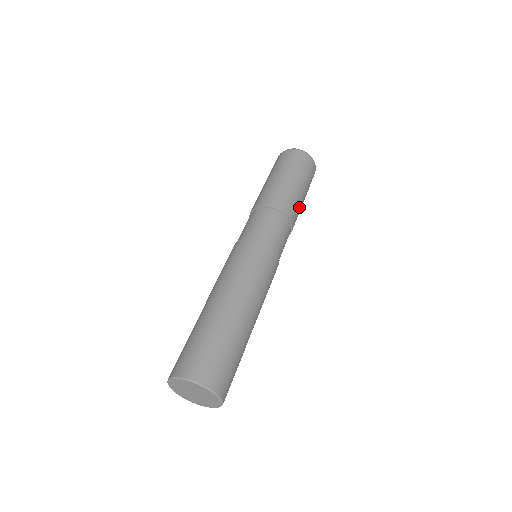
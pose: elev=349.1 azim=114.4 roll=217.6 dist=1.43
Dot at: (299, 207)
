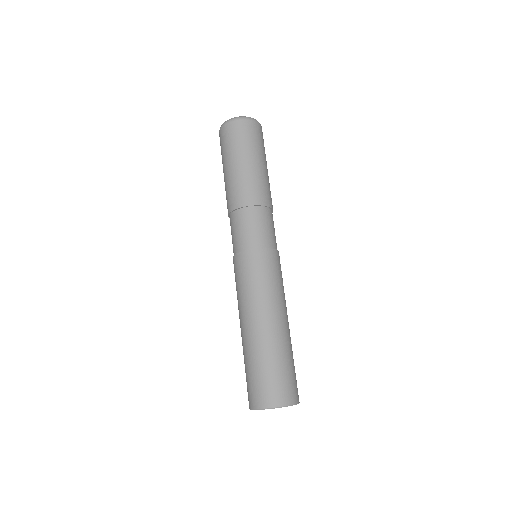
Dot at: occluded
